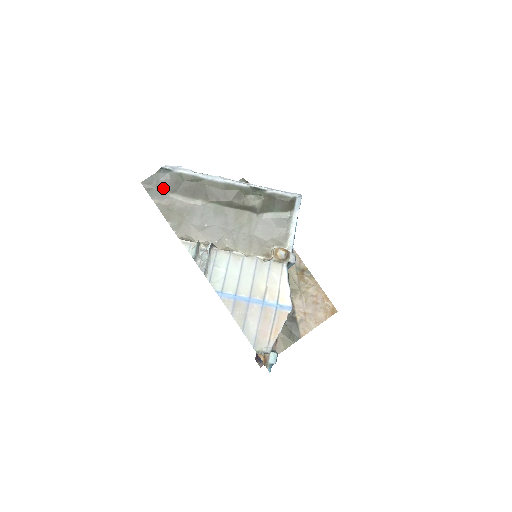
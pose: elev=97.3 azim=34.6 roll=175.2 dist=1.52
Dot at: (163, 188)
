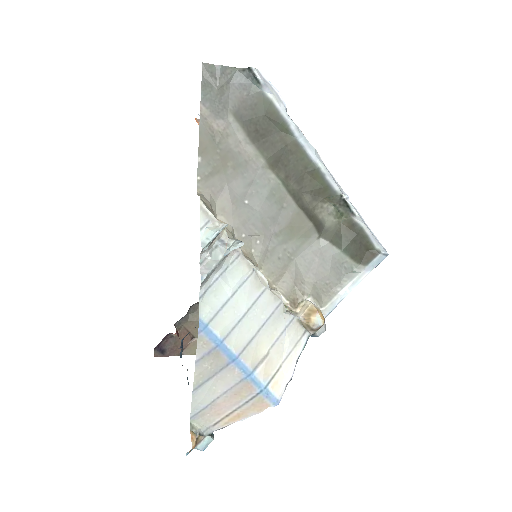
Dot at: (228, 99)
